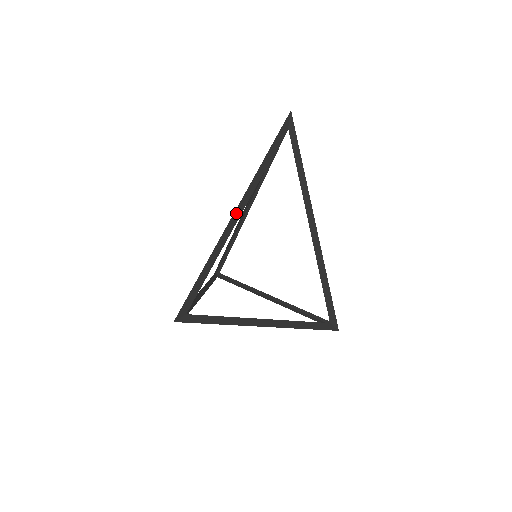
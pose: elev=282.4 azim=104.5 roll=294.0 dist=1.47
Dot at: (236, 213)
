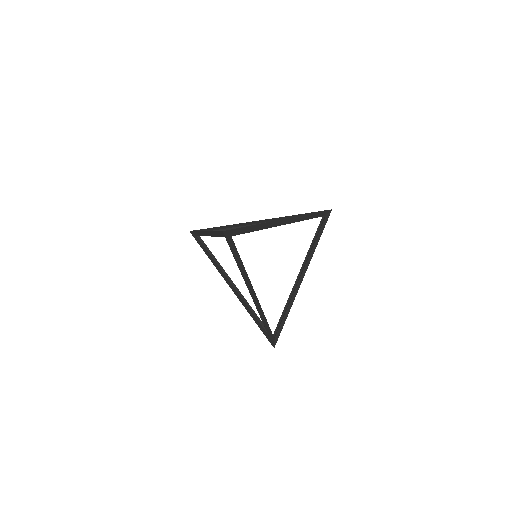
Dot at: (255, 301)
